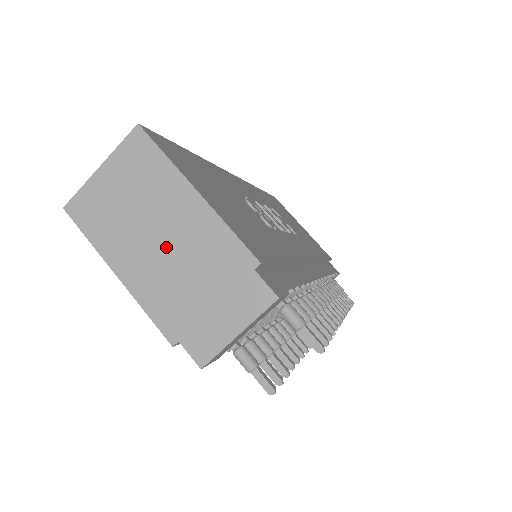
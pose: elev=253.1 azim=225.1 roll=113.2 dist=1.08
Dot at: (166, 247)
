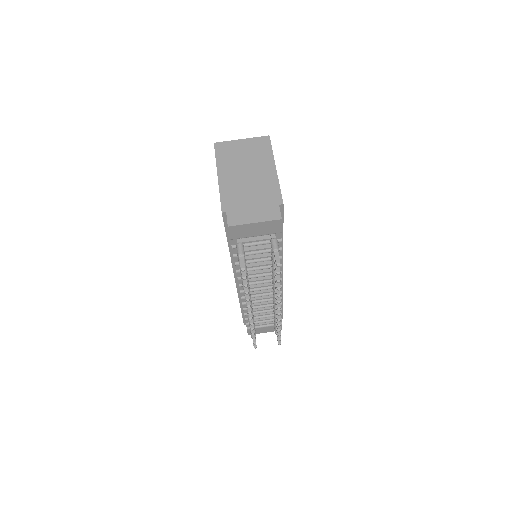
Dot at: (248, 178)
